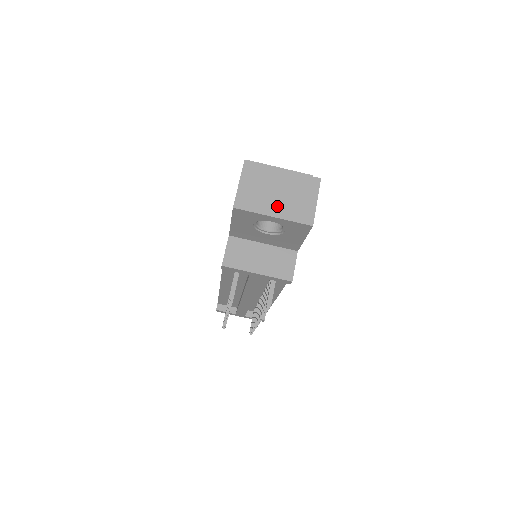
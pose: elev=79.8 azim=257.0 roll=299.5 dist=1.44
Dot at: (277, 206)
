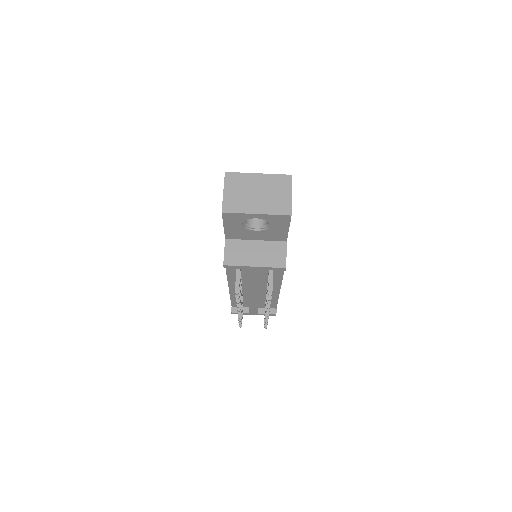
Dot at: (258, 204)
